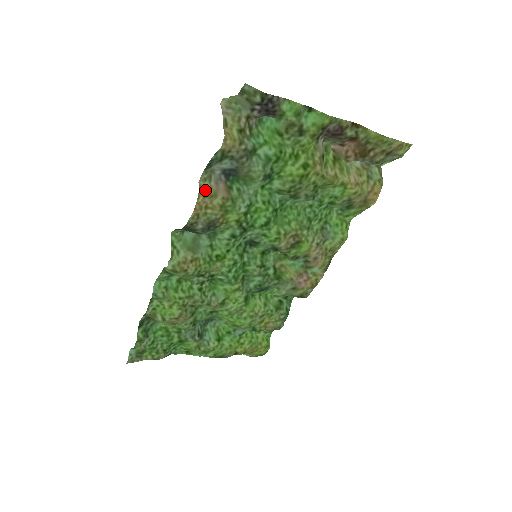
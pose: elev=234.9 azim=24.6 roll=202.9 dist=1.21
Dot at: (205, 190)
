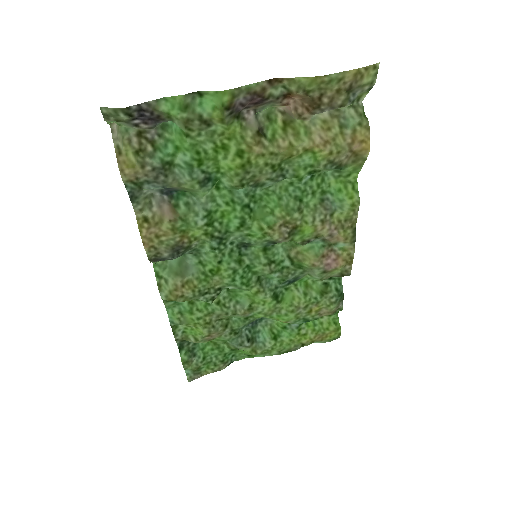
Dot at: (146, 221)
